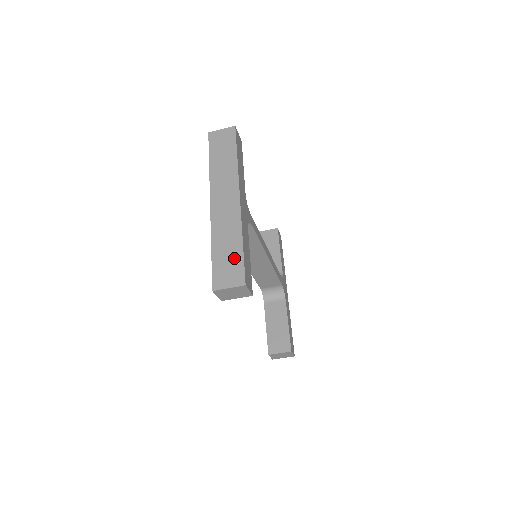
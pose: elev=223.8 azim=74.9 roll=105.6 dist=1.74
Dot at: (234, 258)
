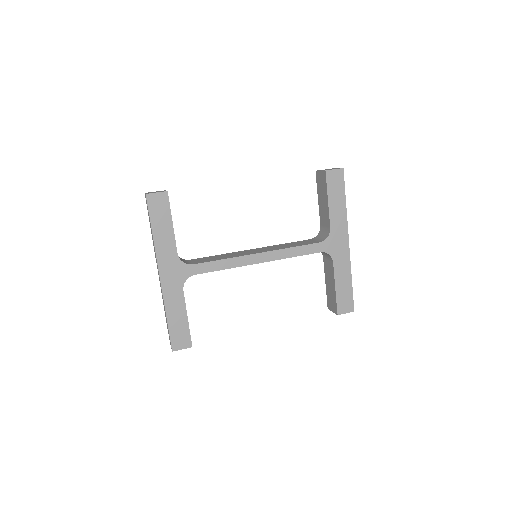
Dot at: occluded
